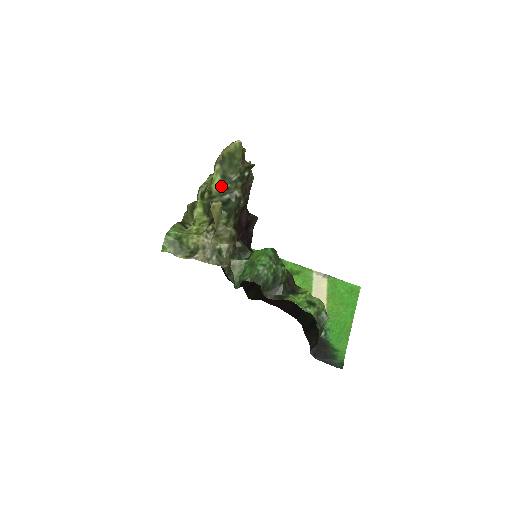
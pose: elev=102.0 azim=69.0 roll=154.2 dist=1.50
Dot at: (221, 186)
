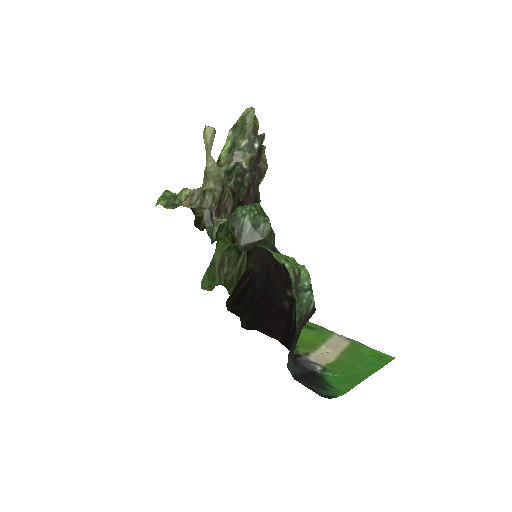
Dot at: (229, 152)
